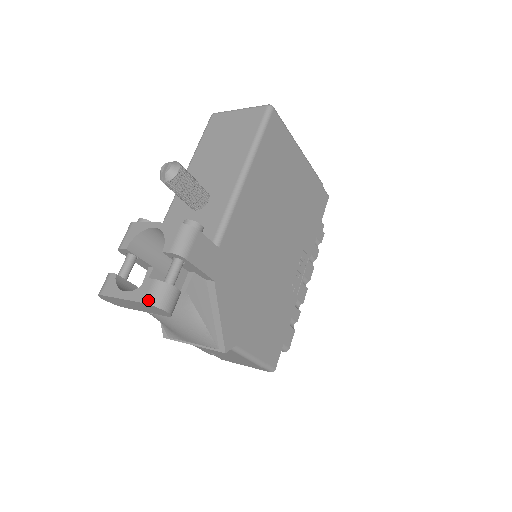
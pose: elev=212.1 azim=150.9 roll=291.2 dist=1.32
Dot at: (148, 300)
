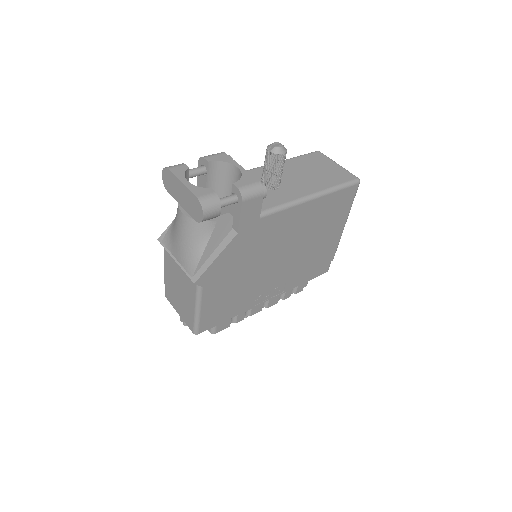
Dot at: (201, 198)
